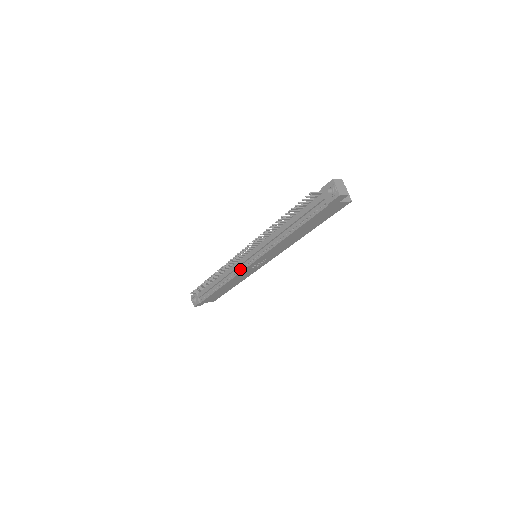
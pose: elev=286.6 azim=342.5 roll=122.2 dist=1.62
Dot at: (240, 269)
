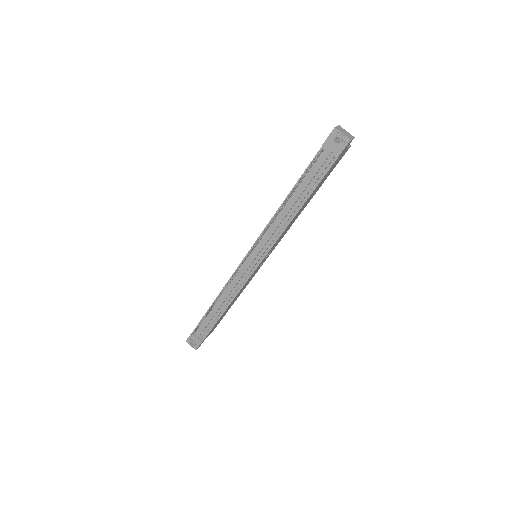
Dot at: (245, 278)
